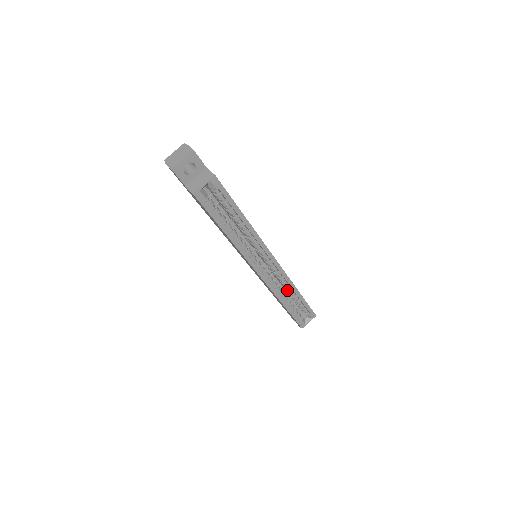
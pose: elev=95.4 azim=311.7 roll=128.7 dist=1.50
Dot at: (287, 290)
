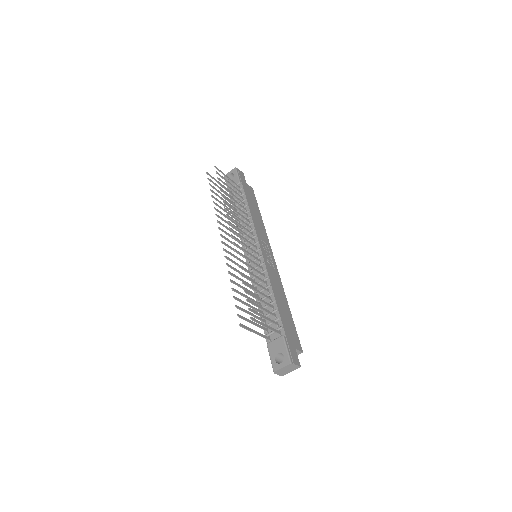
Dot at: occluded
